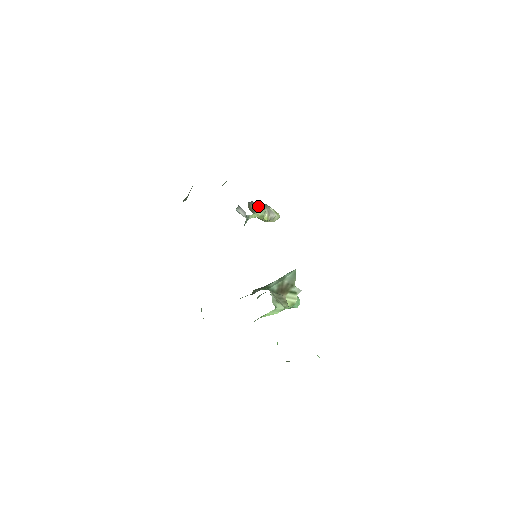
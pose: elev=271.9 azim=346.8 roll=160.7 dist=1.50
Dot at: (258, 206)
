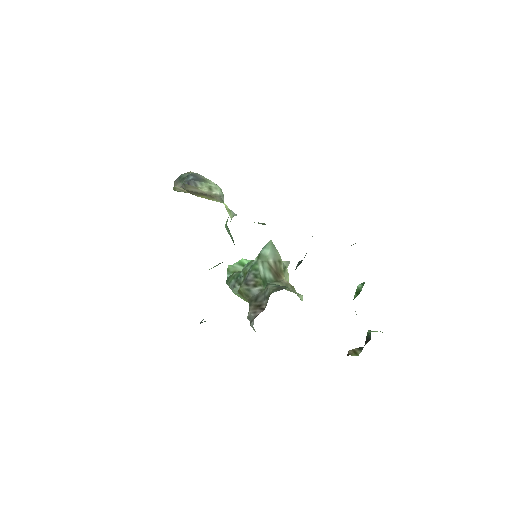
Dot at: (208, 185)
